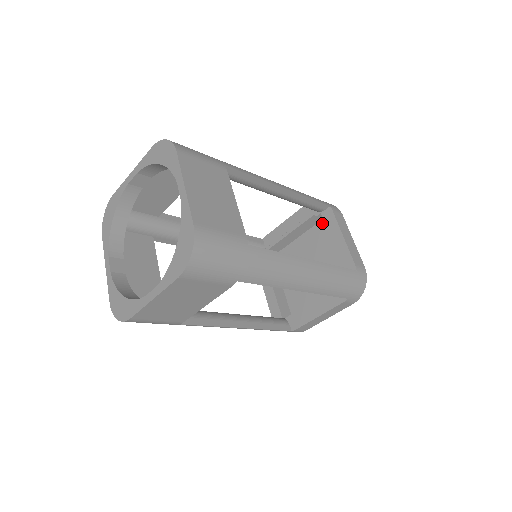
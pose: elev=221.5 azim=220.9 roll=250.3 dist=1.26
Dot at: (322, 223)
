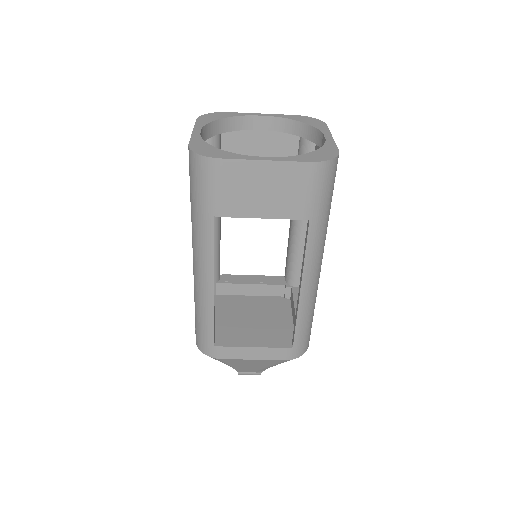
Dot at: (280, 298)
